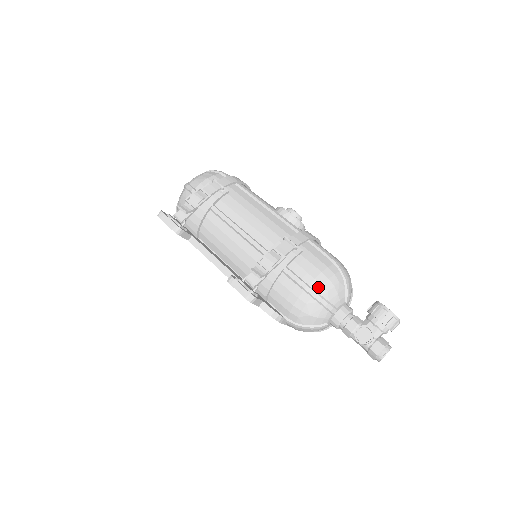
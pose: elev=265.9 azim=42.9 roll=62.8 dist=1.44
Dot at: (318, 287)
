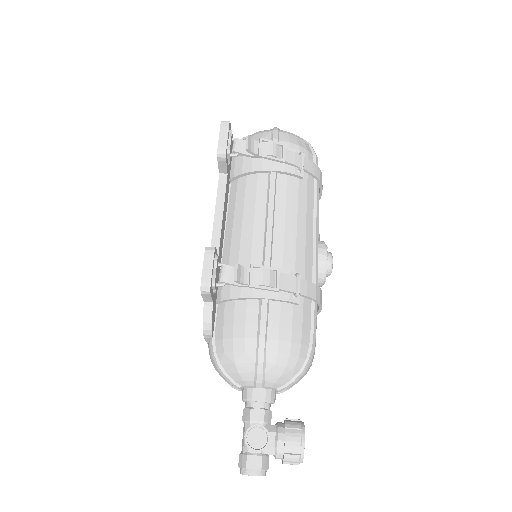
Dot at: (272, 351)
